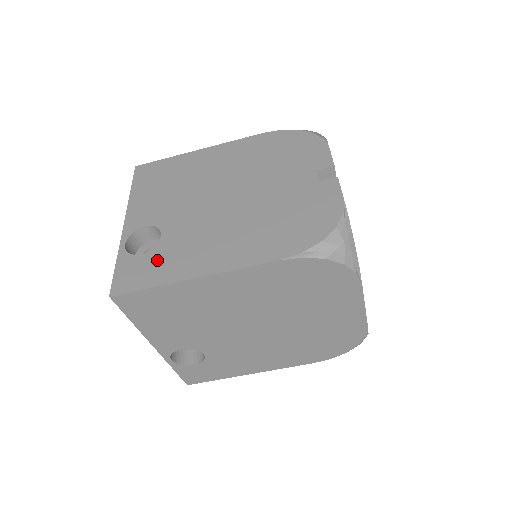
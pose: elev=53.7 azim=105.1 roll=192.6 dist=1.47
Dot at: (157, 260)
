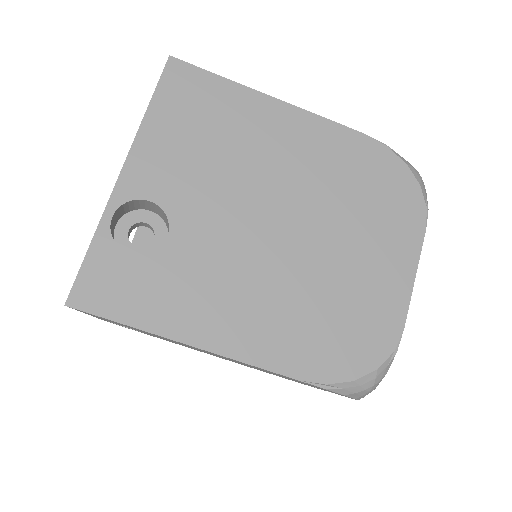
Dot at: occluded
